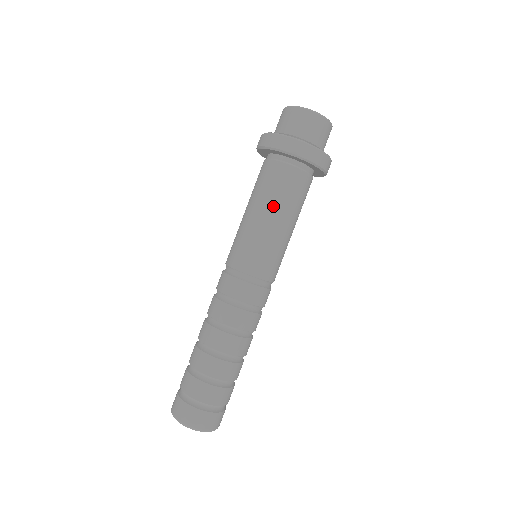
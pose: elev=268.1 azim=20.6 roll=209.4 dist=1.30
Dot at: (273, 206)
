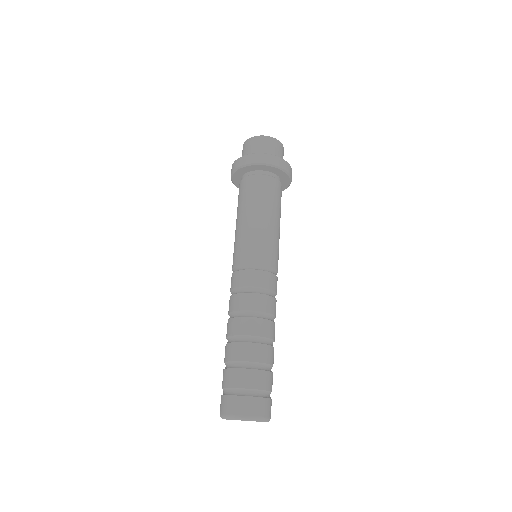
Dot at: (273, 210)
